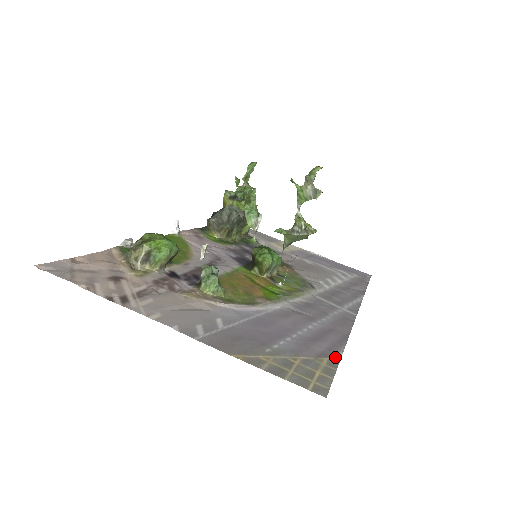
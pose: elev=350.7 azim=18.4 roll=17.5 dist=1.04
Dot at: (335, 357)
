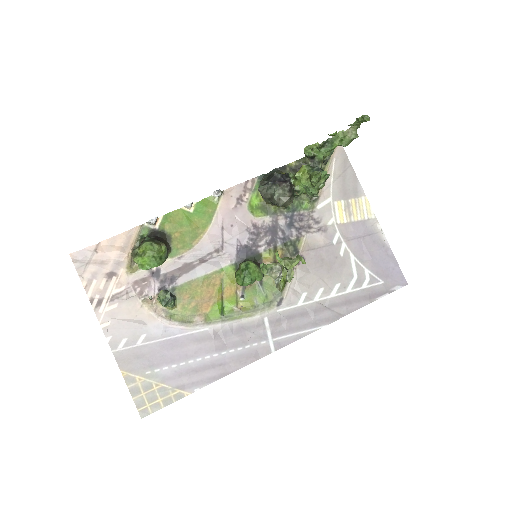
Dot at: (188, 392)
